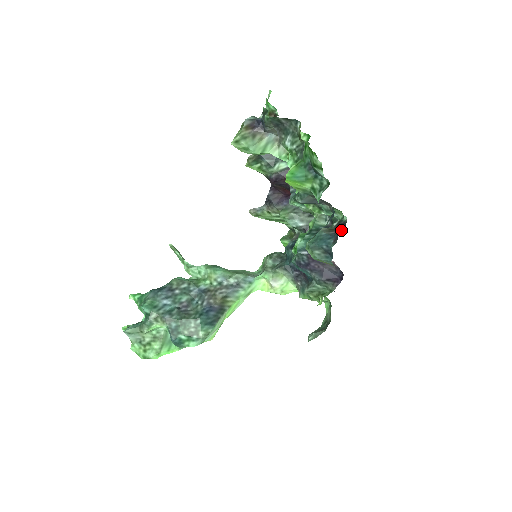
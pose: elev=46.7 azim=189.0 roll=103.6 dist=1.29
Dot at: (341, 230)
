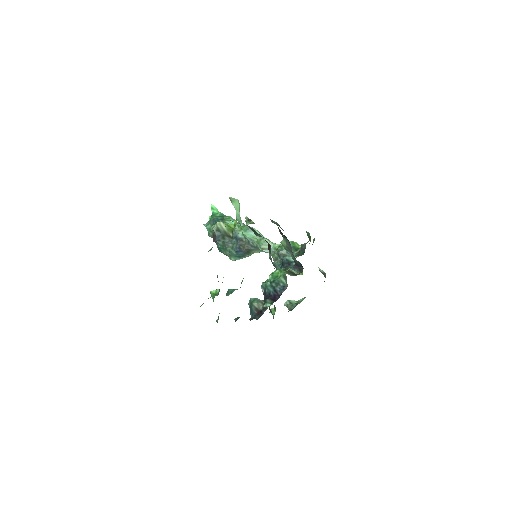
Dot at: (256, 318)
